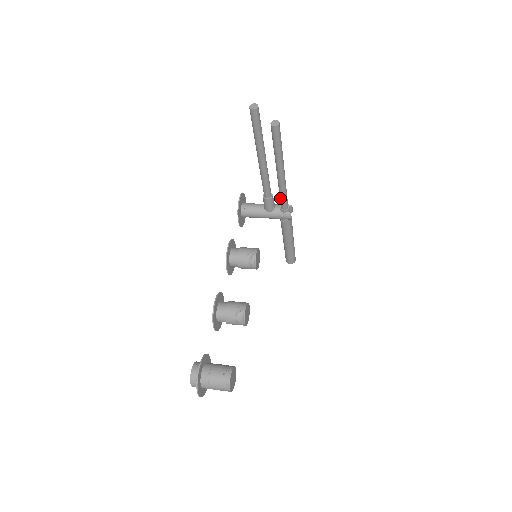
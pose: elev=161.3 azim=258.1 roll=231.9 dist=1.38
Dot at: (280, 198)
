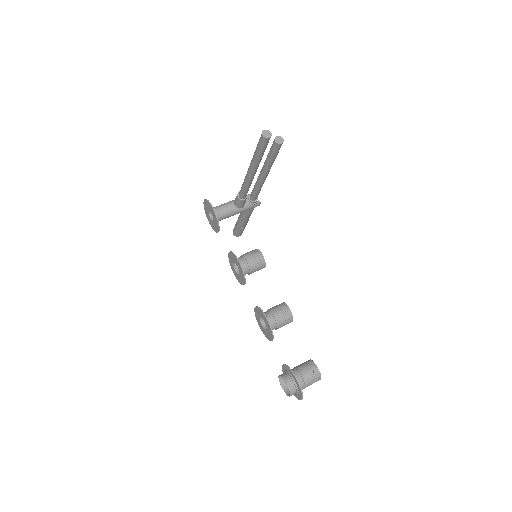
Dot at: (255, 194)
